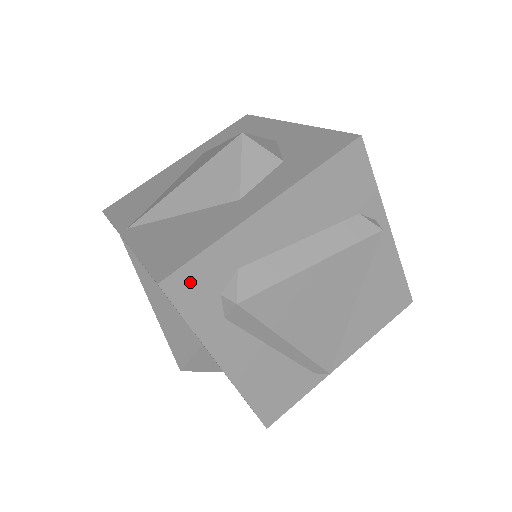
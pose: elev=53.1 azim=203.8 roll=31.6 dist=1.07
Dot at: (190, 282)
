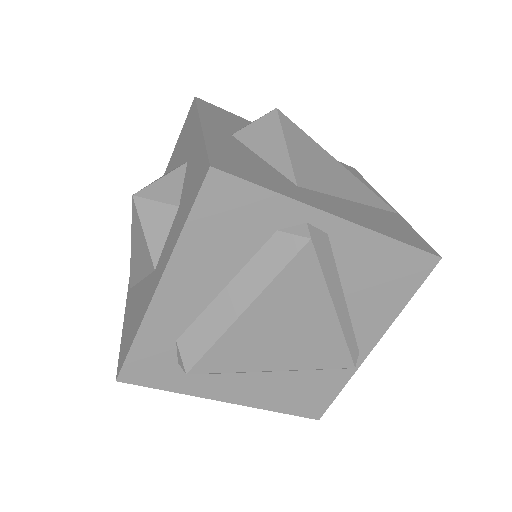
Dot at: (141, 368)
